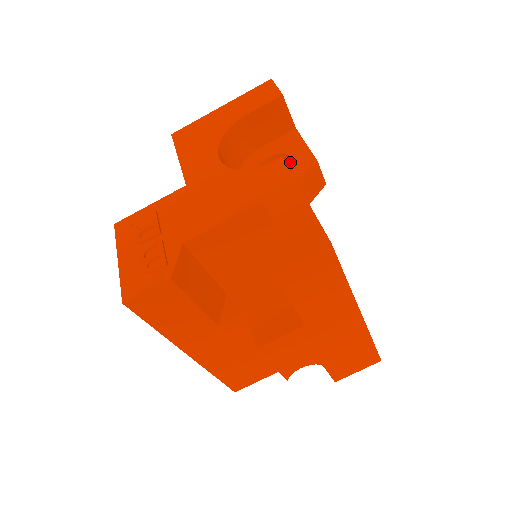
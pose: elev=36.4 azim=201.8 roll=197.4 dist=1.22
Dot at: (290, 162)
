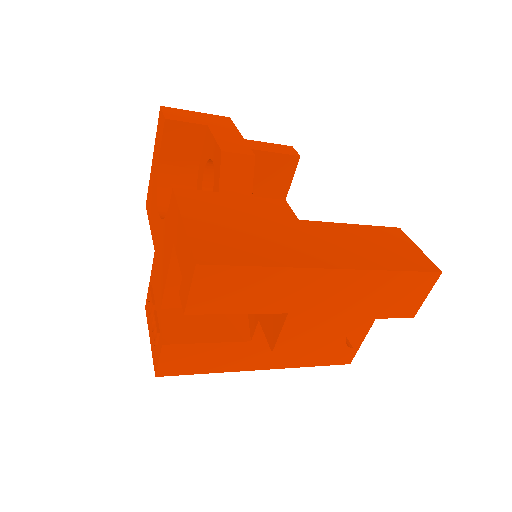
Dot at: occluded
